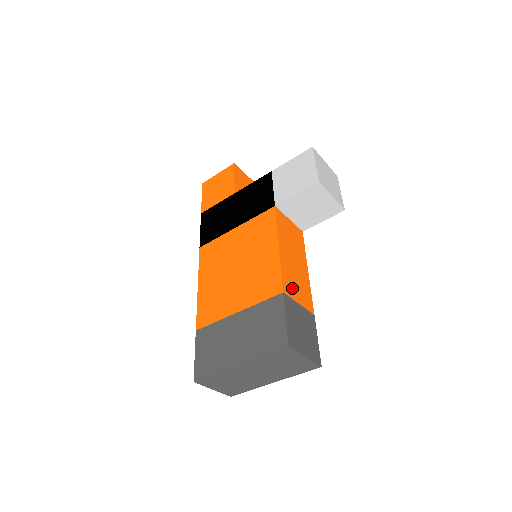
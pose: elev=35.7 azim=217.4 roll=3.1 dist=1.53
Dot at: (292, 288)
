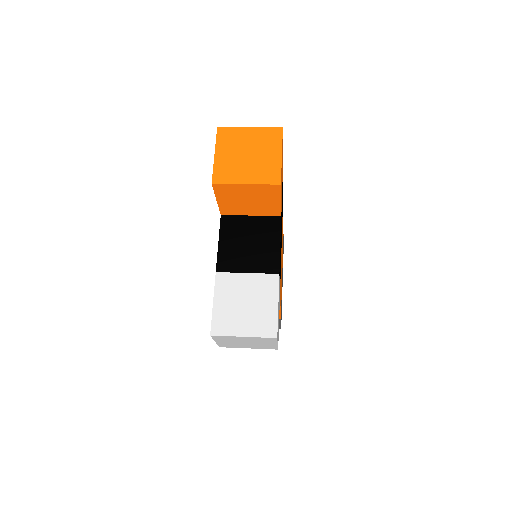
Dot at: occluded
